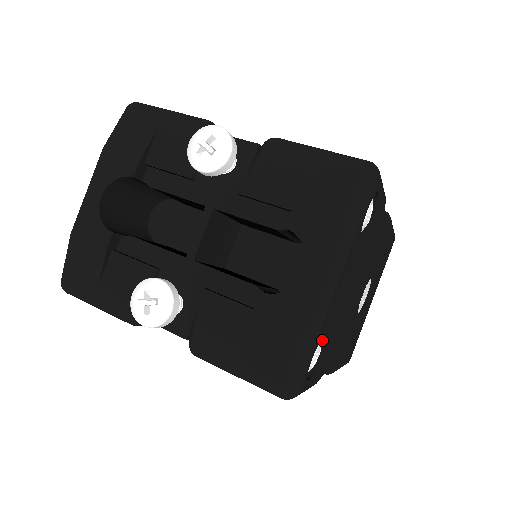
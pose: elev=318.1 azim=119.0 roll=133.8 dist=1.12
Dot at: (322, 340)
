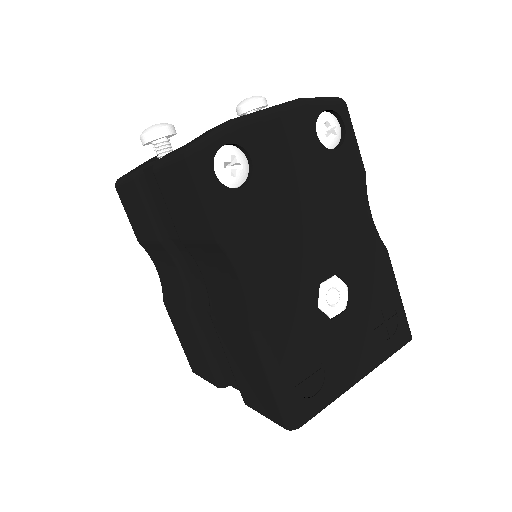
Dot at: (248, 178)
